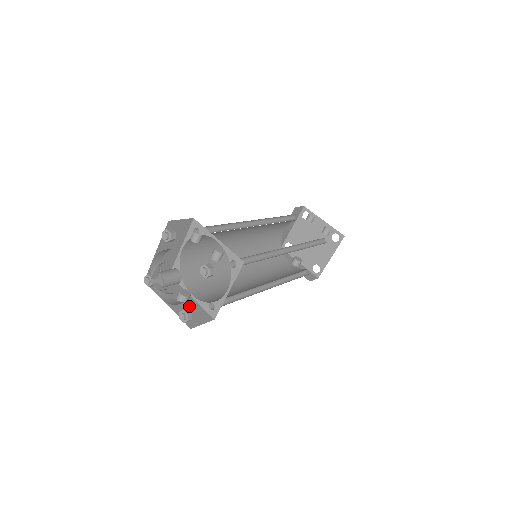
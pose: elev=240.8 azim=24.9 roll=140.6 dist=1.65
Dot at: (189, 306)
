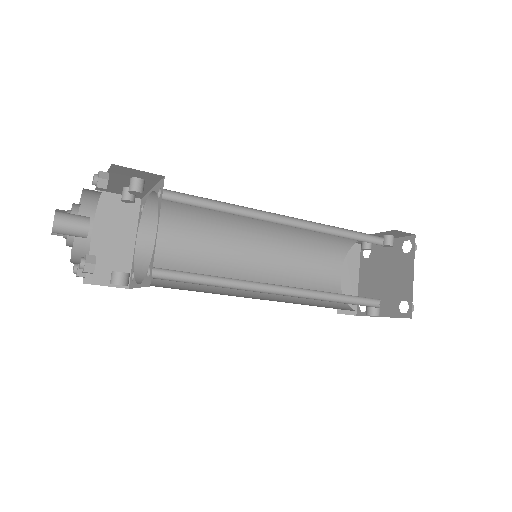
Dot at: (122, 285)
